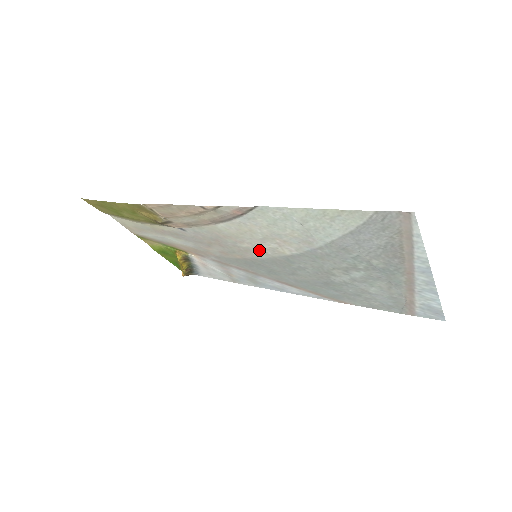
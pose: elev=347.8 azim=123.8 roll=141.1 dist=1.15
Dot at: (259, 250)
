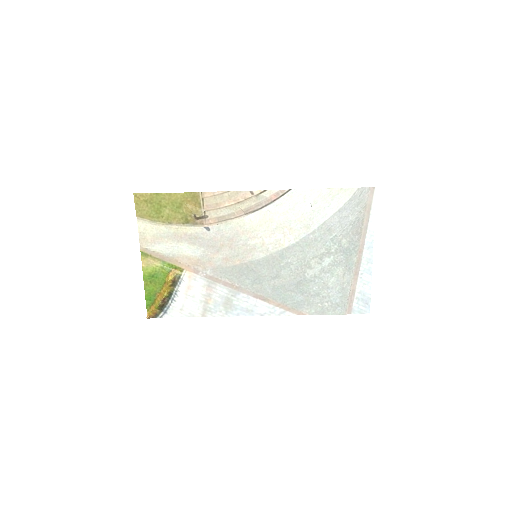
Dot at: (263, 246)
